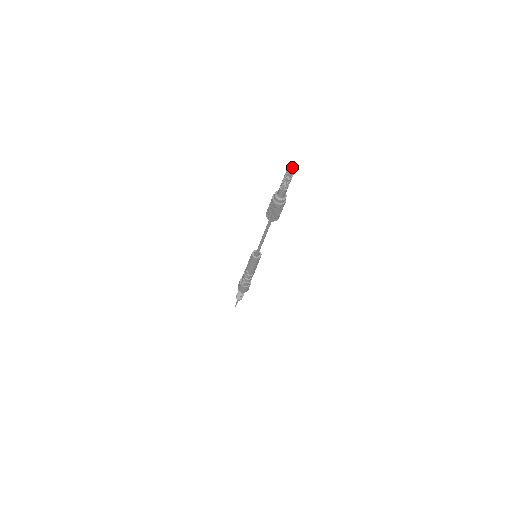
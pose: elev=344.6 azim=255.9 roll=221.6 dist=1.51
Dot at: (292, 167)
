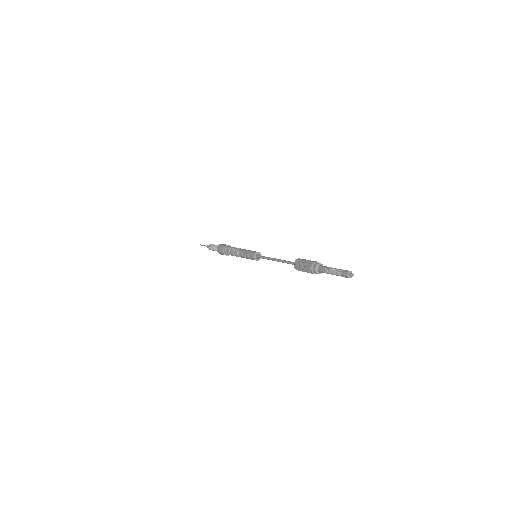
Dot at: (349, 277)
